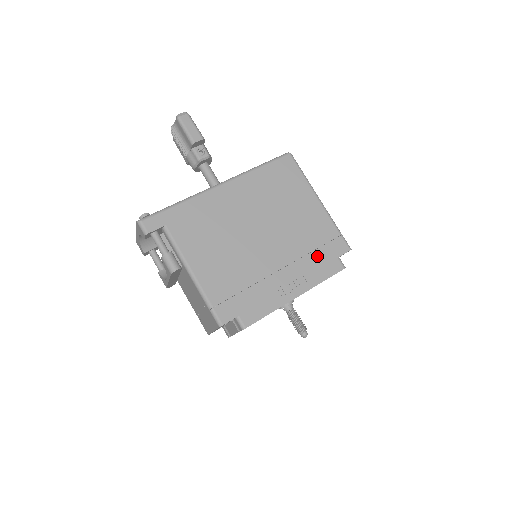
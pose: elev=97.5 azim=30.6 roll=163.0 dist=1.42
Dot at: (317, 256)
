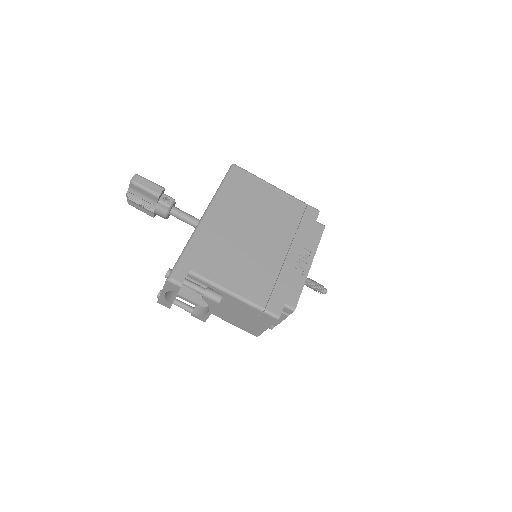
Dot at: (303, 229)
